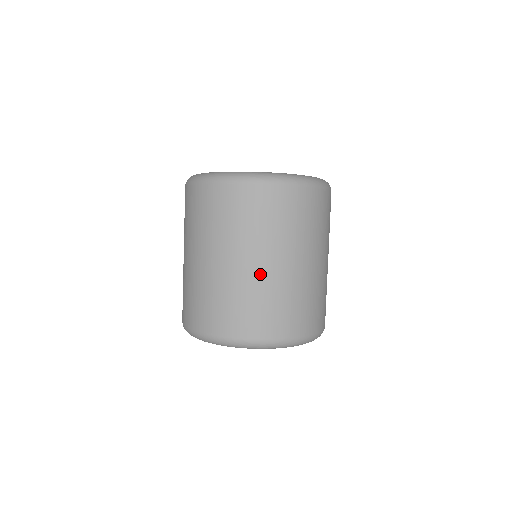
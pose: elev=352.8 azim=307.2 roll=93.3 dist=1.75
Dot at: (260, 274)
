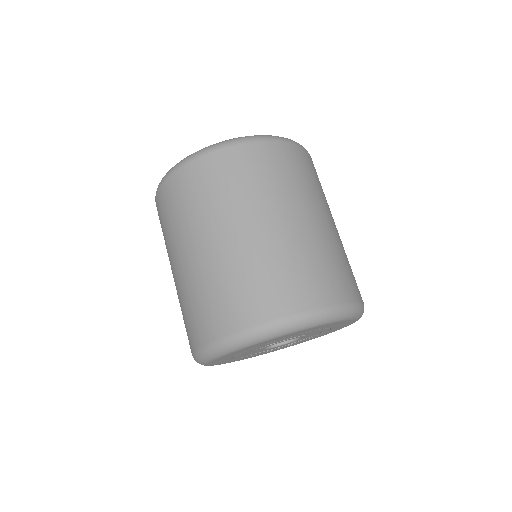
Dot at: (331, 231)
